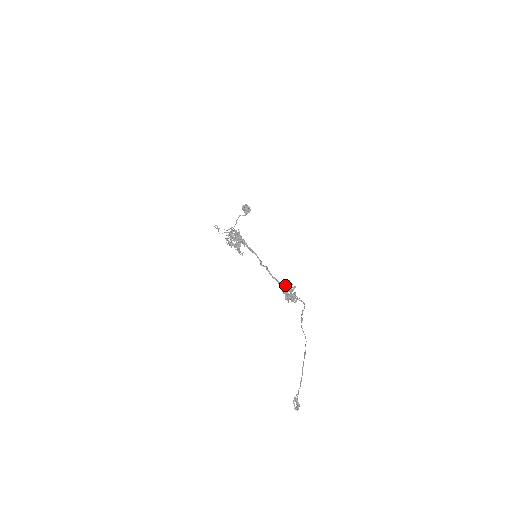
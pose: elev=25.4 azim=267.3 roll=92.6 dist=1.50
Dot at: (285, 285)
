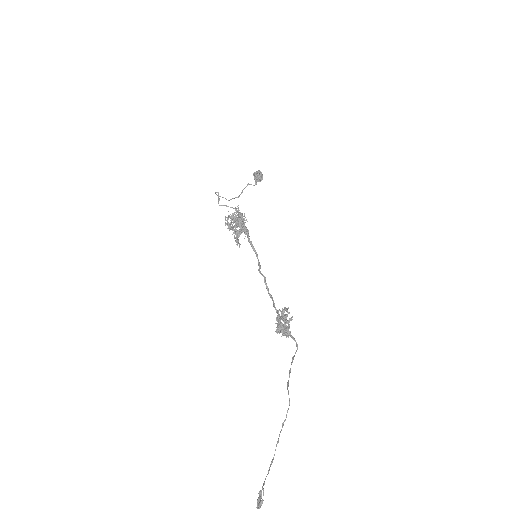
Dot at: (281, 312)
